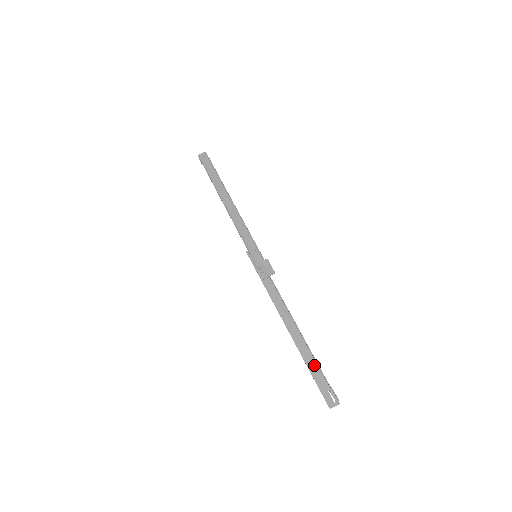
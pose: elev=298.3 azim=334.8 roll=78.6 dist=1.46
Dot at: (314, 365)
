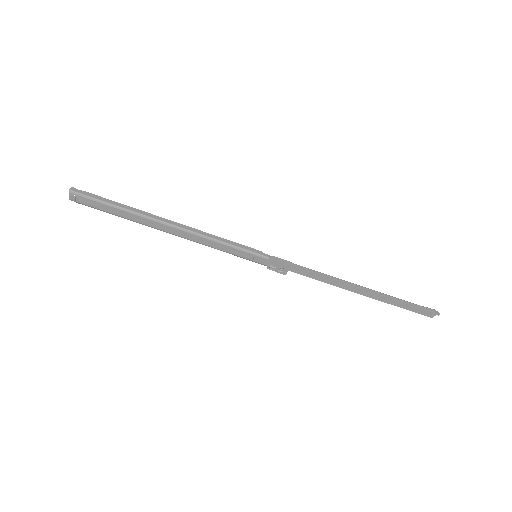
Dot at: (395, 301)
